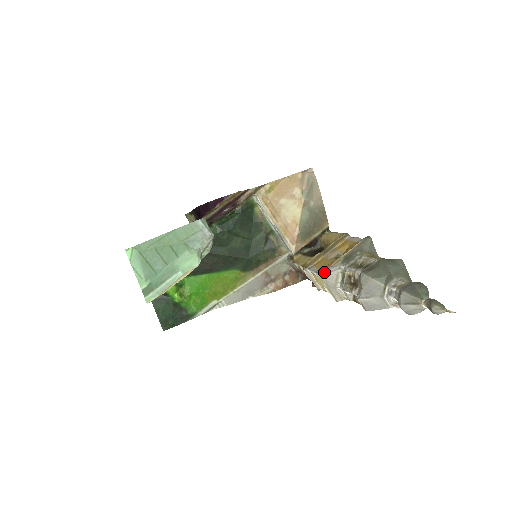
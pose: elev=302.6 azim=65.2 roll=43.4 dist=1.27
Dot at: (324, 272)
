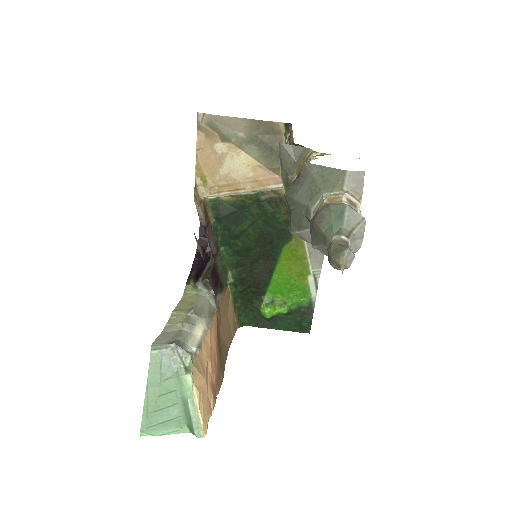
Dot at: occluded
